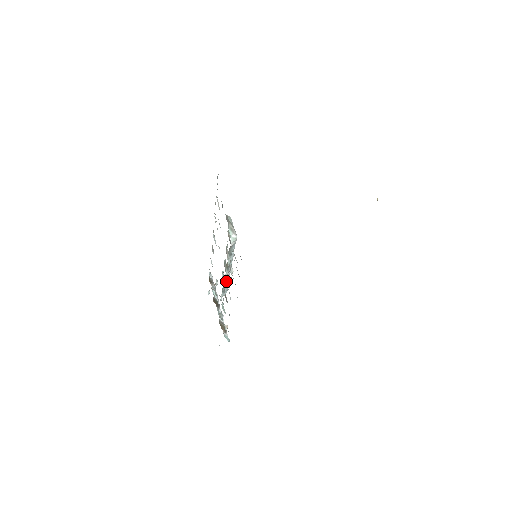
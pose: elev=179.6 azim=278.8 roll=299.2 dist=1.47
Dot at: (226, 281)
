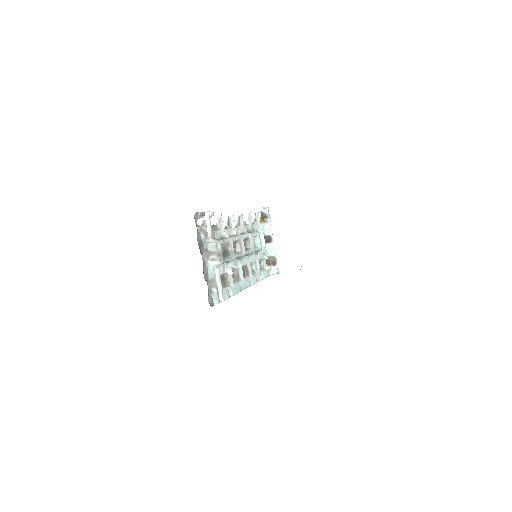
Dot at: (248, 254)
